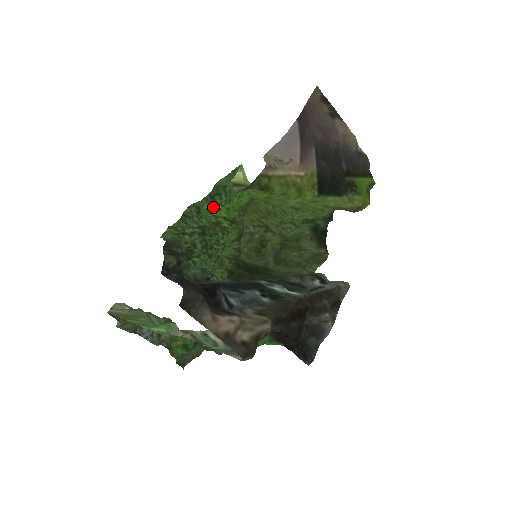
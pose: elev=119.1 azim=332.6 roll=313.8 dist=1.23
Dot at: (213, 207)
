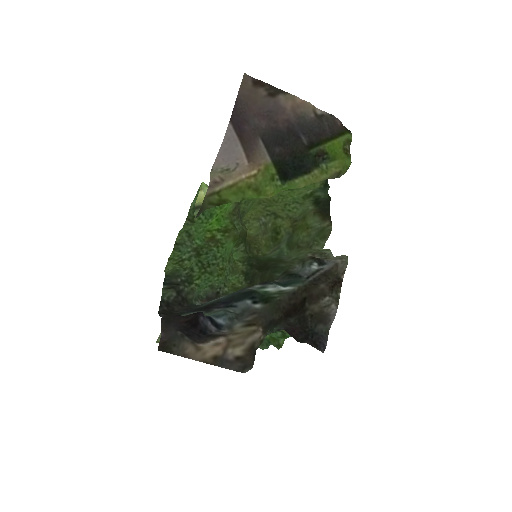
Dot at: (199, 227)
